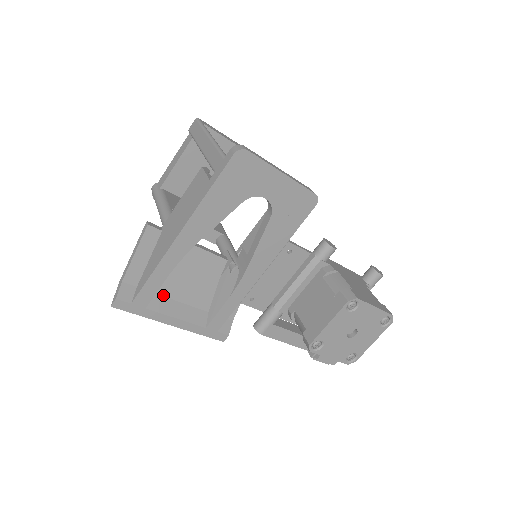
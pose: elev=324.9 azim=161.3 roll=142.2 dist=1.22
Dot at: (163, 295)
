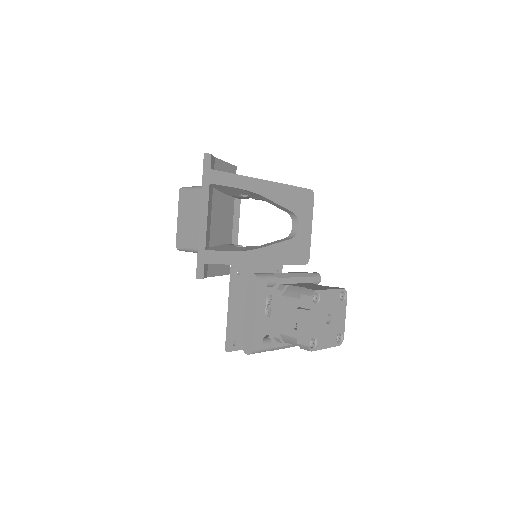
Dot at: (212, 197)
